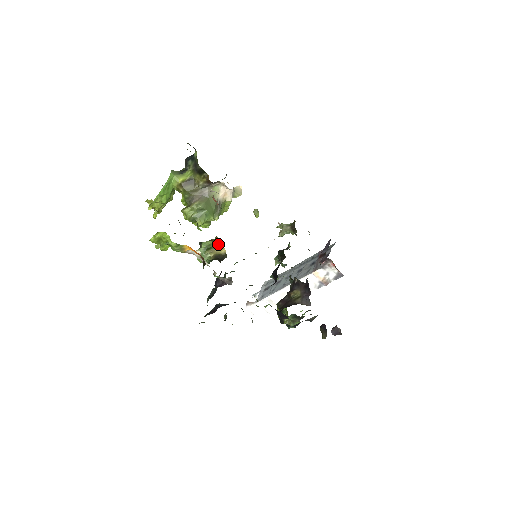
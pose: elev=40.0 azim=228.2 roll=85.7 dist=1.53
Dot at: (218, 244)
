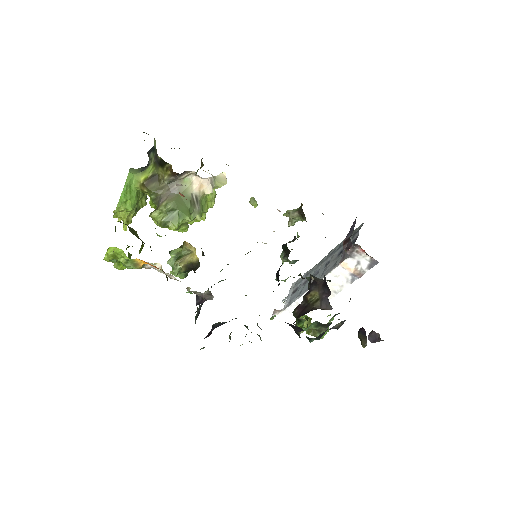
Dot at: (189, 250)
